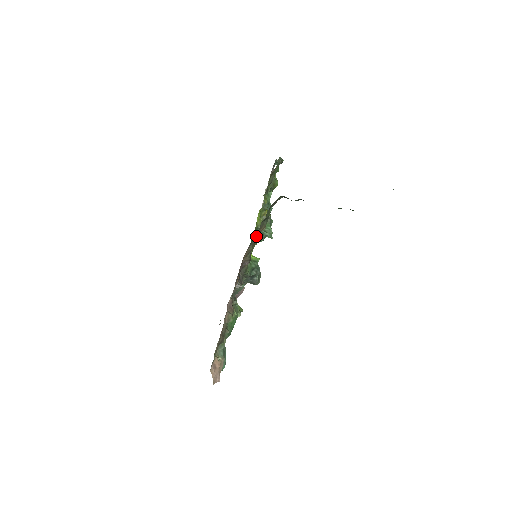
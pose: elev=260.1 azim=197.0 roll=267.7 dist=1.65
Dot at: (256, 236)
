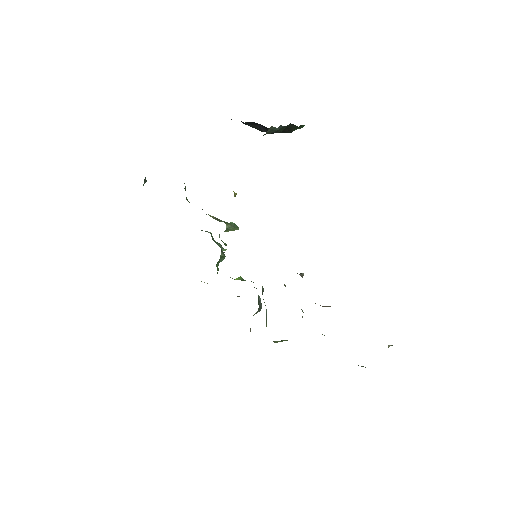
Dot at: occluded
